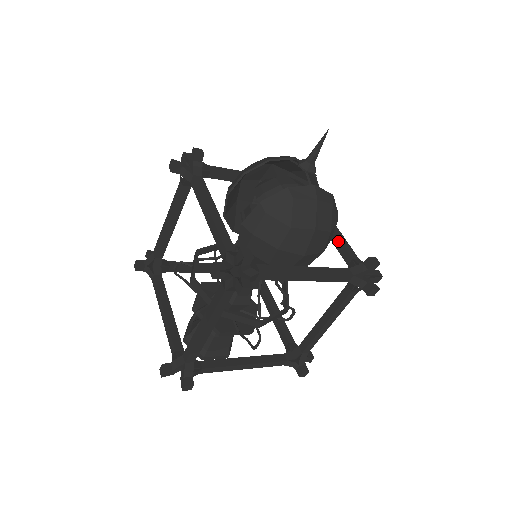
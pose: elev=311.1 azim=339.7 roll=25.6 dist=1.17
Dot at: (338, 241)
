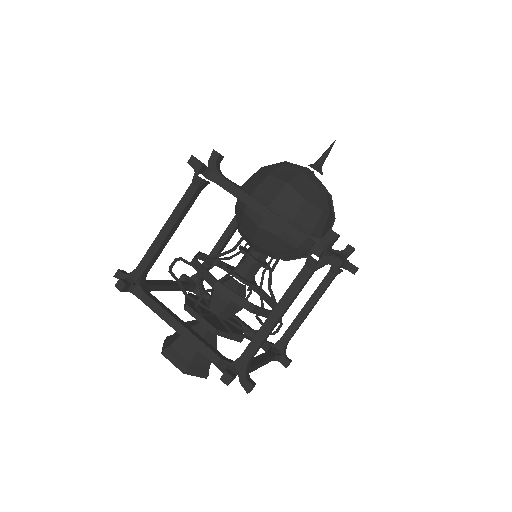
Dot at: occluded
